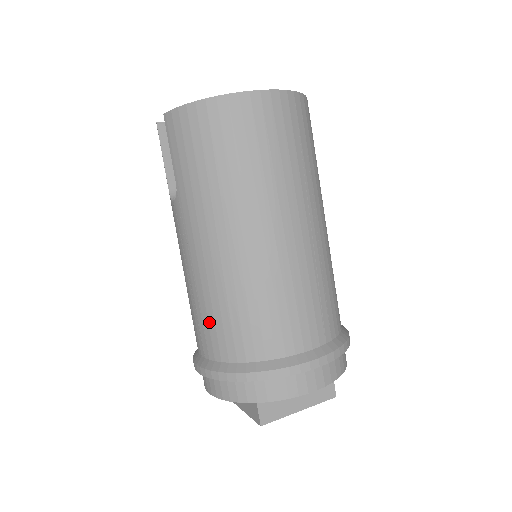
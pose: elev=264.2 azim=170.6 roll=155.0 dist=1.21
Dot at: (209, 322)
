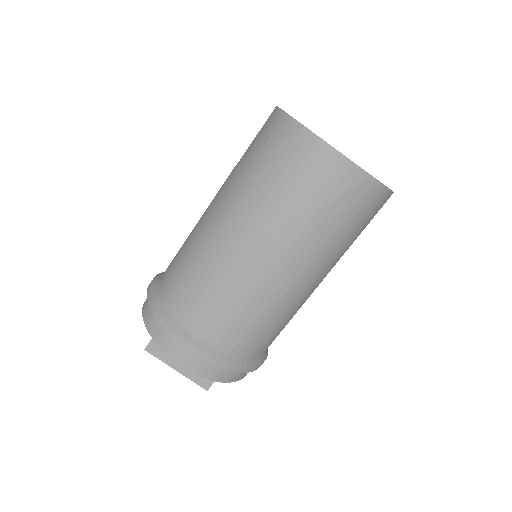
Dot at: (176, 260)
